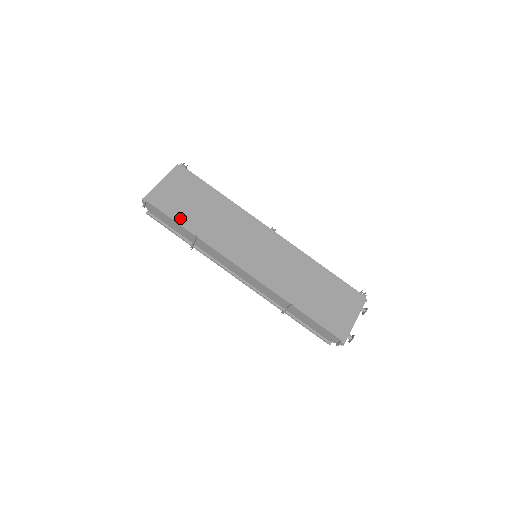
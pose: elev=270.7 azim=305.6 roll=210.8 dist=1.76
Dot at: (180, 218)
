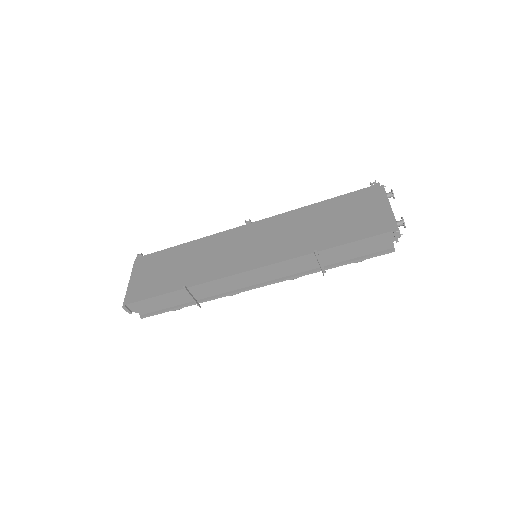
Dot at: (162, 289)
